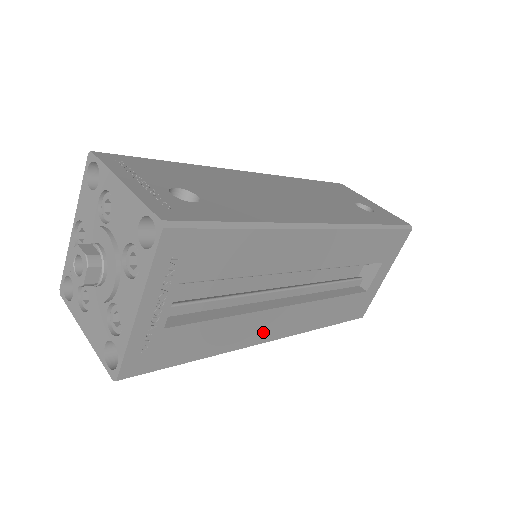
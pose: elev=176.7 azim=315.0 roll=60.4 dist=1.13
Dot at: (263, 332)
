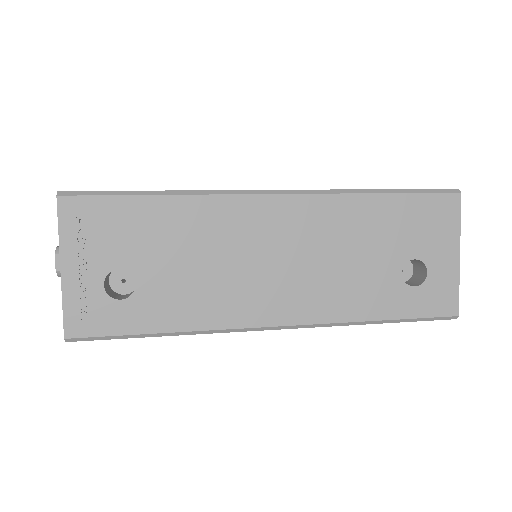
Dot at: occluded
